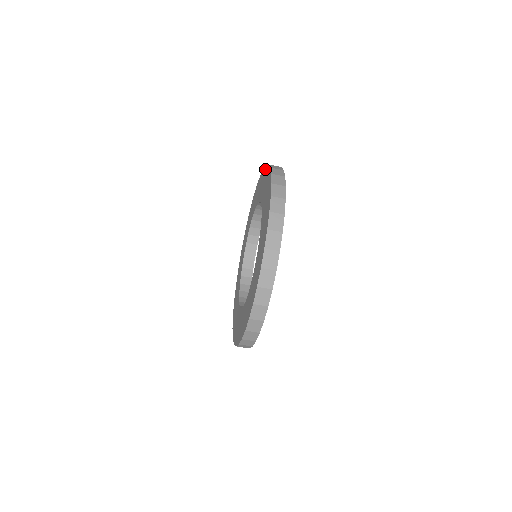
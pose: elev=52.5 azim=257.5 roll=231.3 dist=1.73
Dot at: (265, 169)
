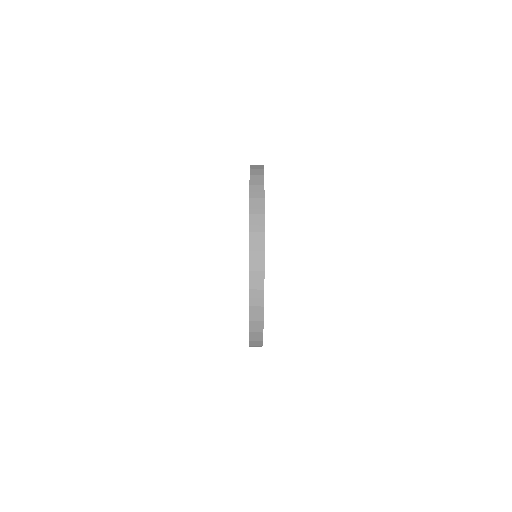
Dot at: occluded
